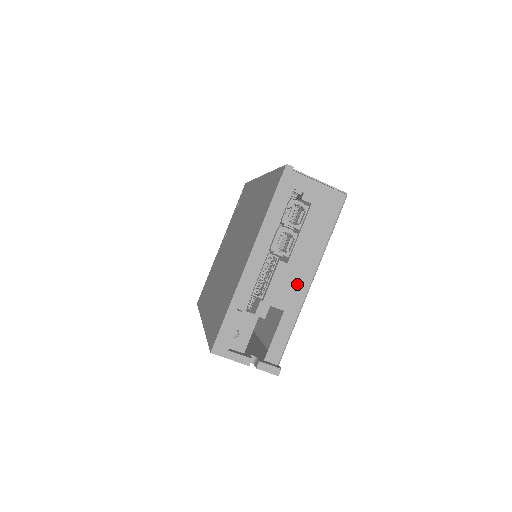
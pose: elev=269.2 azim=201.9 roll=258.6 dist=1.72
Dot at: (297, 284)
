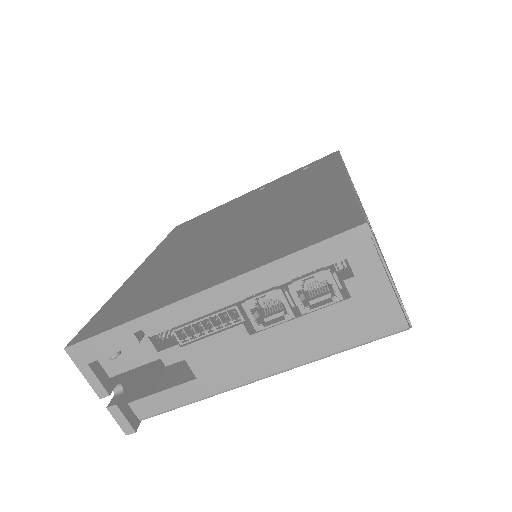
Dot at: (240, 366)
